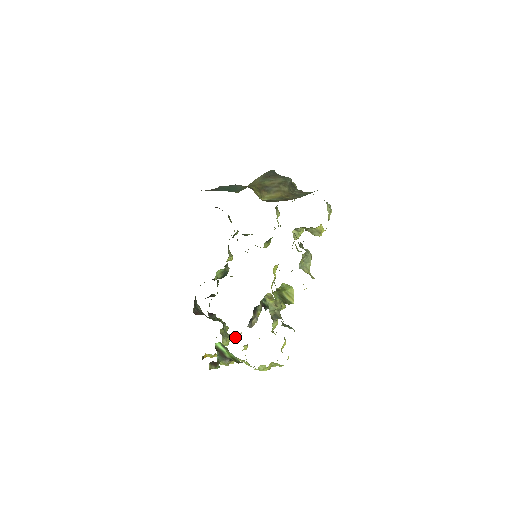
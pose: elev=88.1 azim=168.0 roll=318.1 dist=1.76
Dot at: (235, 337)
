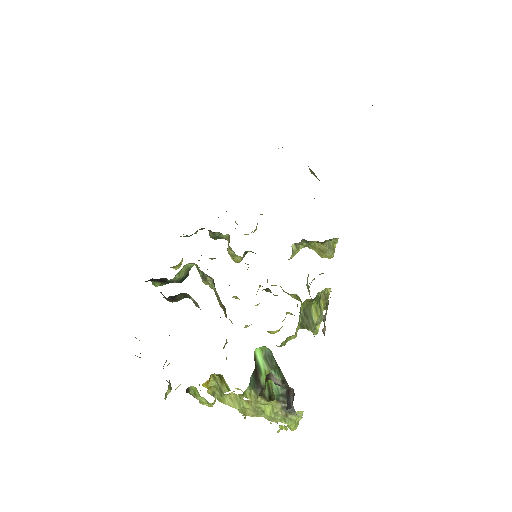
Dot at: (323, 329)
